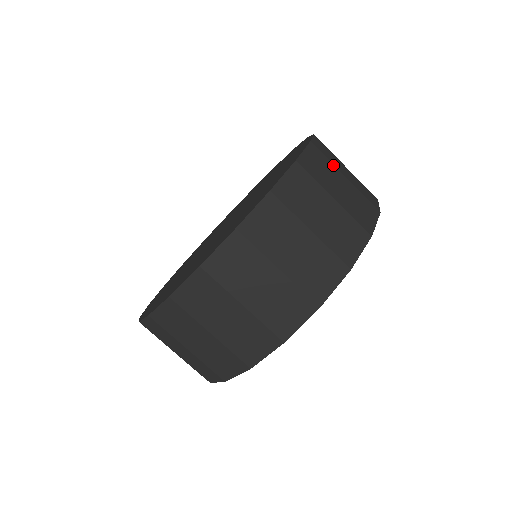
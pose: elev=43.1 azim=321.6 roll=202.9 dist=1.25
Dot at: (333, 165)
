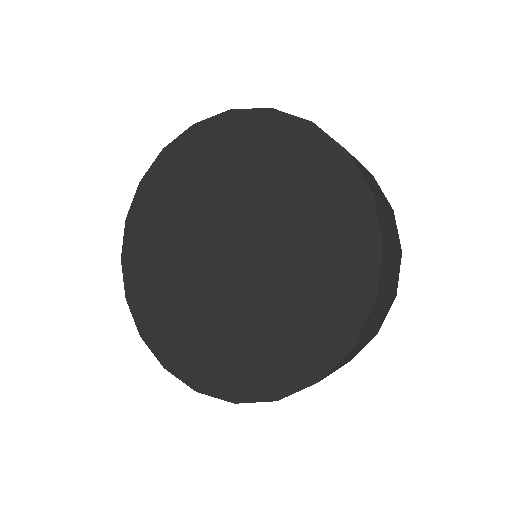
Dot at: (381, 202)
